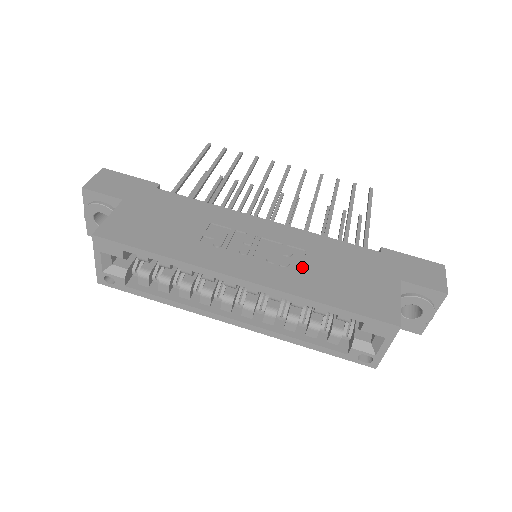
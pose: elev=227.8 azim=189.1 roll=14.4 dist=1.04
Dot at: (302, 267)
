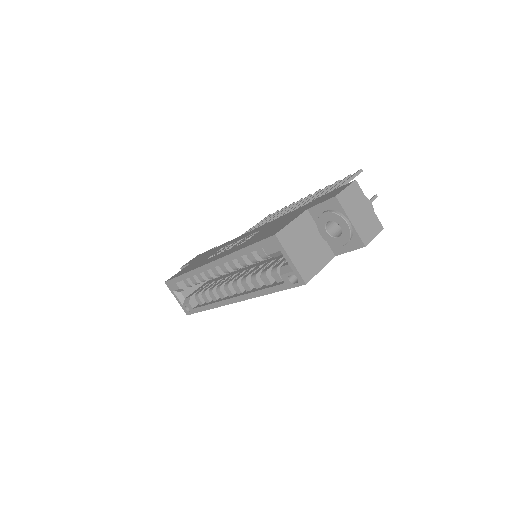
Dot at: (248, 239)
